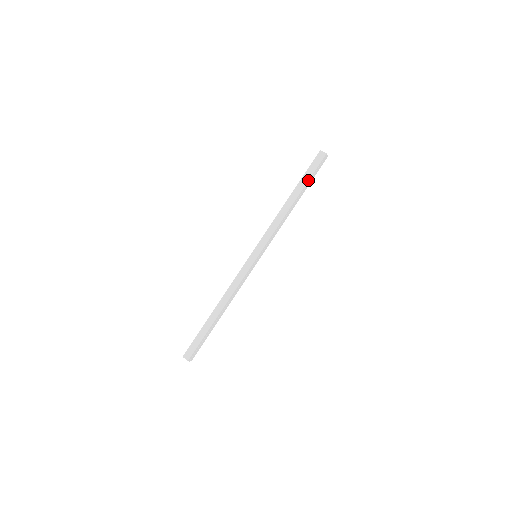
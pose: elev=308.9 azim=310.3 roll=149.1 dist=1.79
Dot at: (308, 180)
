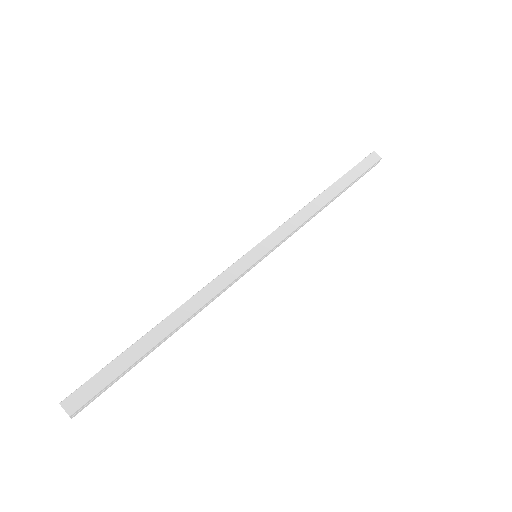
Dot at: (354, 179)
